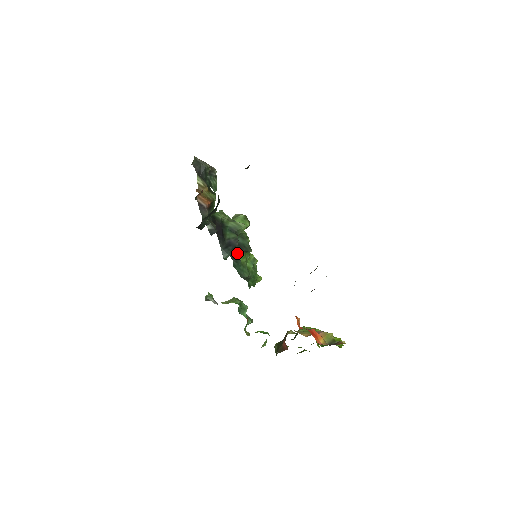
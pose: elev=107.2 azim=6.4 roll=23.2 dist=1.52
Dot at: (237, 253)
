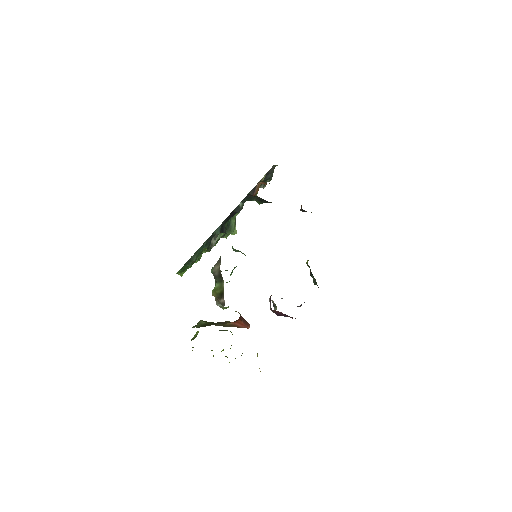
Dot at: occluded
